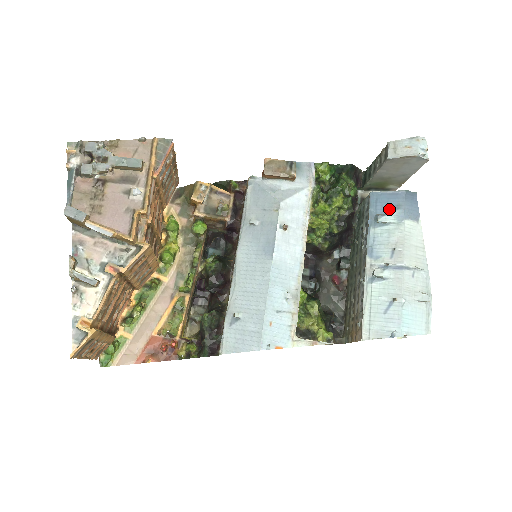
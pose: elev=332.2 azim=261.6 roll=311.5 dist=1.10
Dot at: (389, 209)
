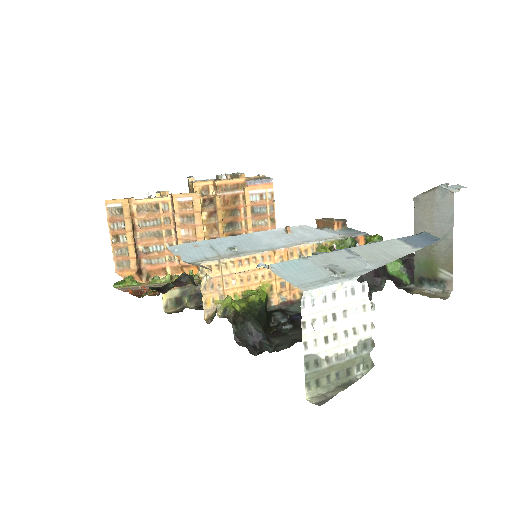
Dot at: occluded
